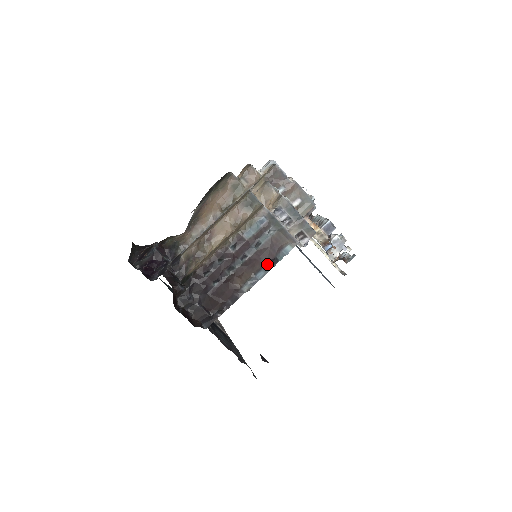
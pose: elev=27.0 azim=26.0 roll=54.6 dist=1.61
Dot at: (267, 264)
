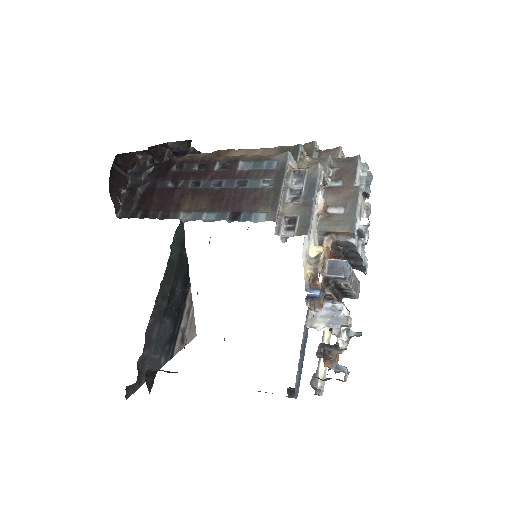
Dot at: (226, 212)
